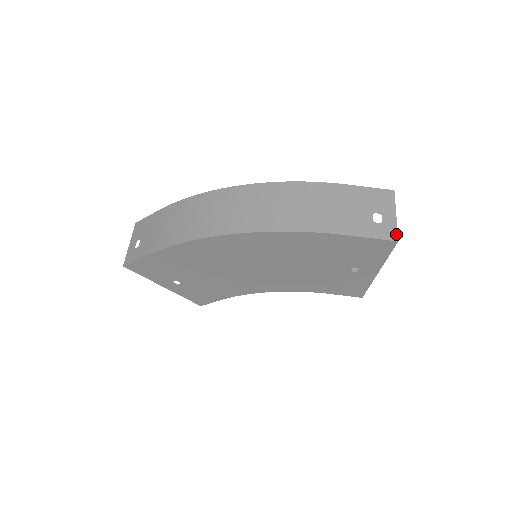
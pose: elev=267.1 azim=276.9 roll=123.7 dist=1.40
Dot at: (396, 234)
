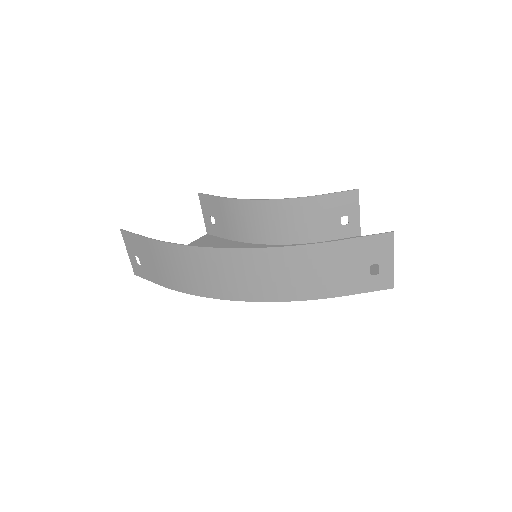
Dot at: (392, 282)
